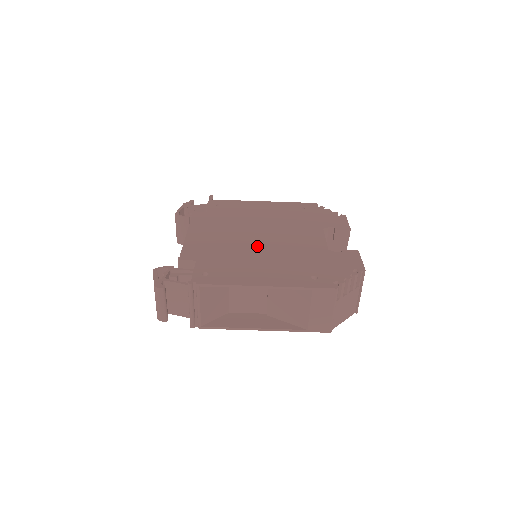
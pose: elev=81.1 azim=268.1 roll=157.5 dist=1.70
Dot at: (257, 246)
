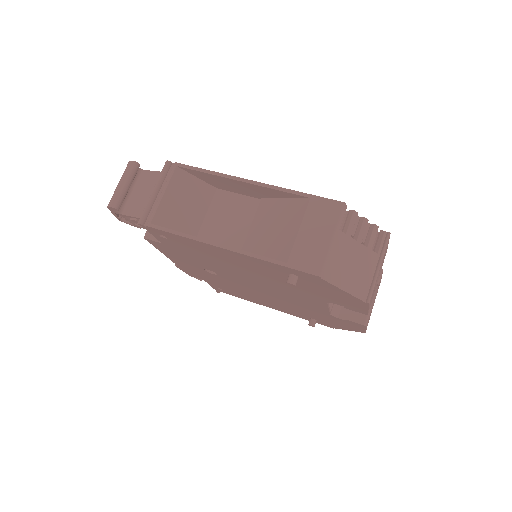
Dot at: occluded
